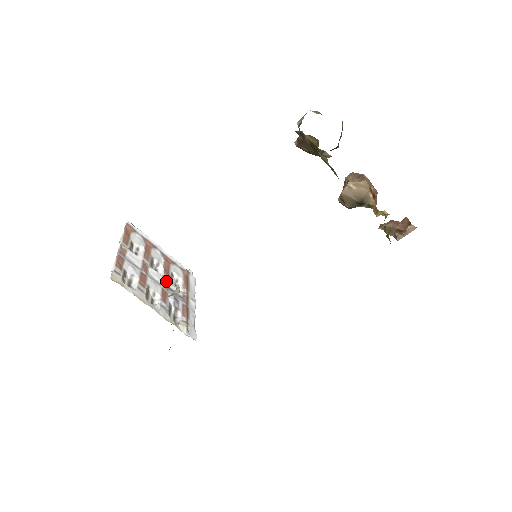
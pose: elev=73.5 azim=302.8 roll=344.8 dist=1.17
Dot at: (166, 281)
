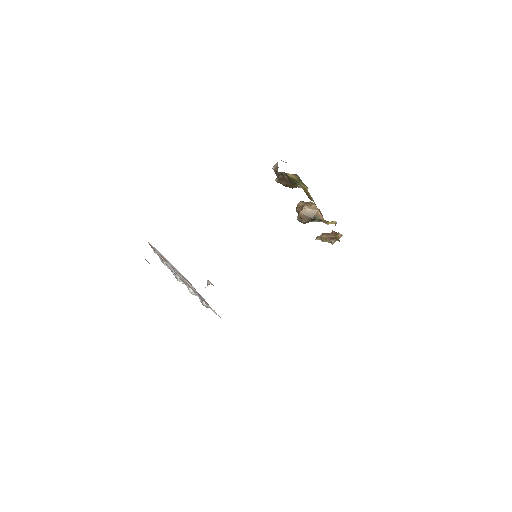
Dot at: occluded
